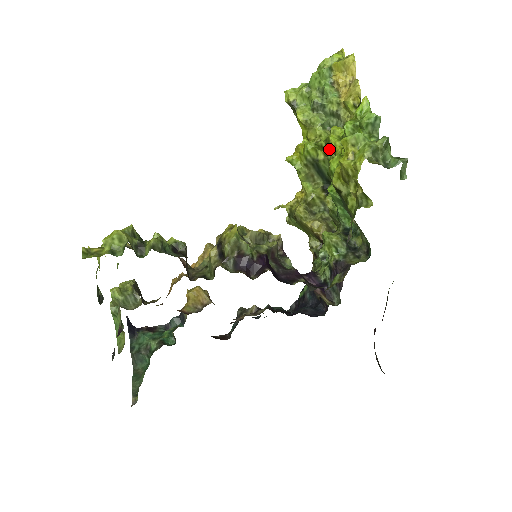
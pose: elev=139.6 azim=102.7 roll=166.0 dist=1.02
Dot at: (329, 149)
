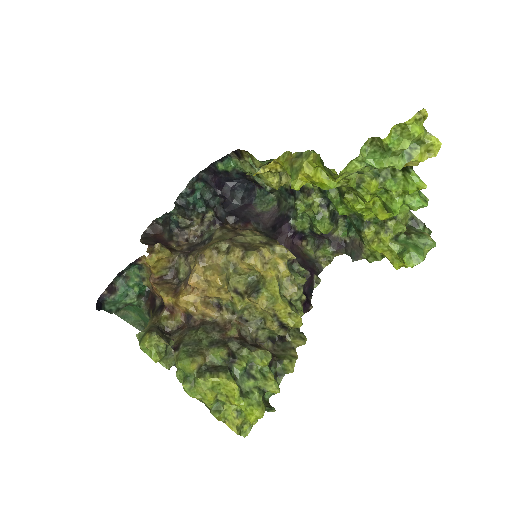
Dot at: (352, 187)
